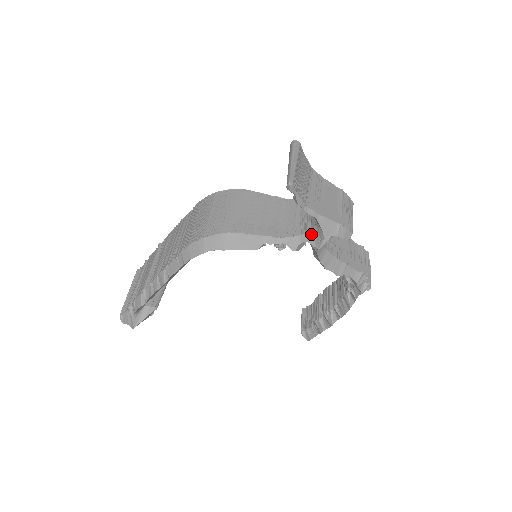
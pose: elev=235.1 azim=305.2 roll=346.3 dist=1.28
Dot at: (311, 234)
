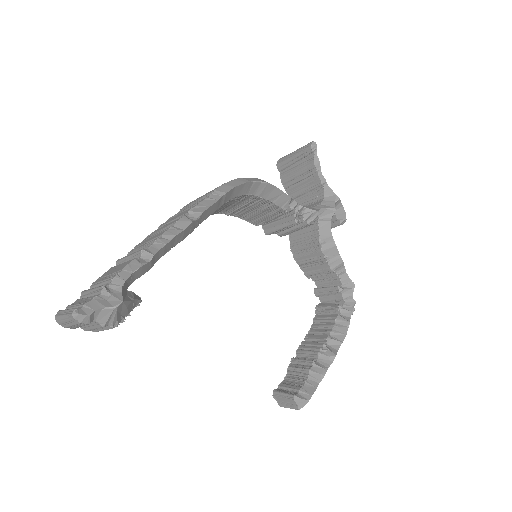
Dot at: (323, 205)
